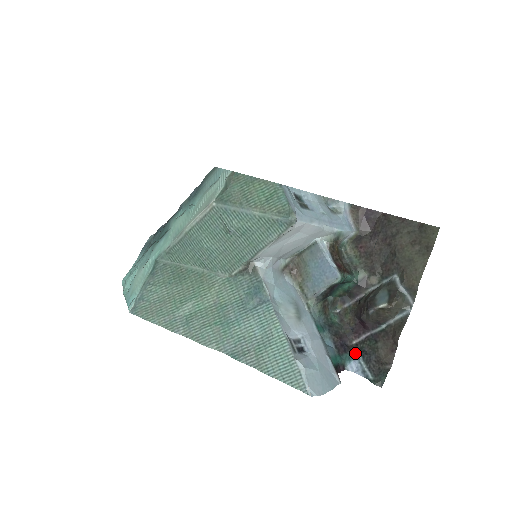
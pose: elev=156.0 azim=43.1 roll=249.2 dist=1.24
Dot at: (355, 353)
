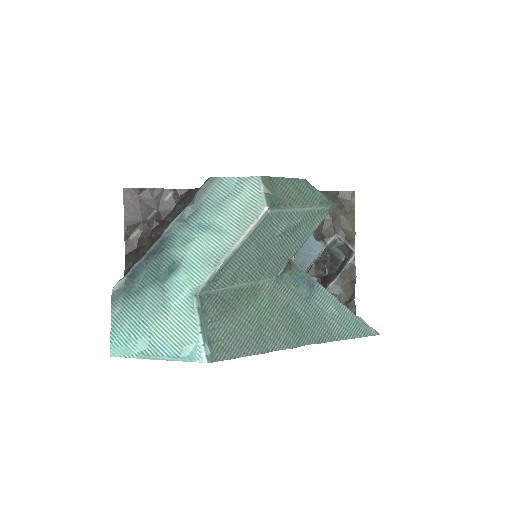
Dot at: occluded
